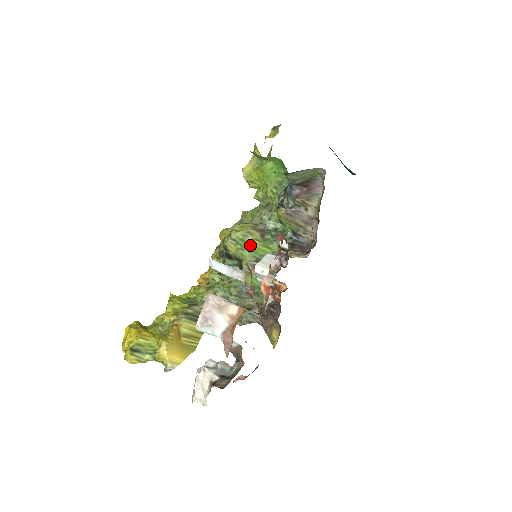
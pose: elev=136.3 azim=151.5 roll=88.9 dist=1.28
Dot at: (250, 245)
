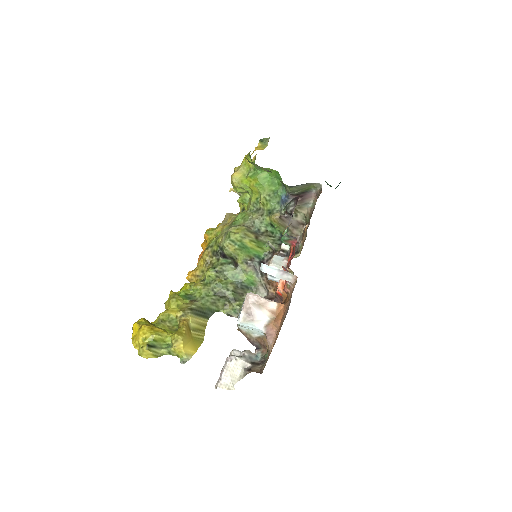
Dot at: (246, 246)
